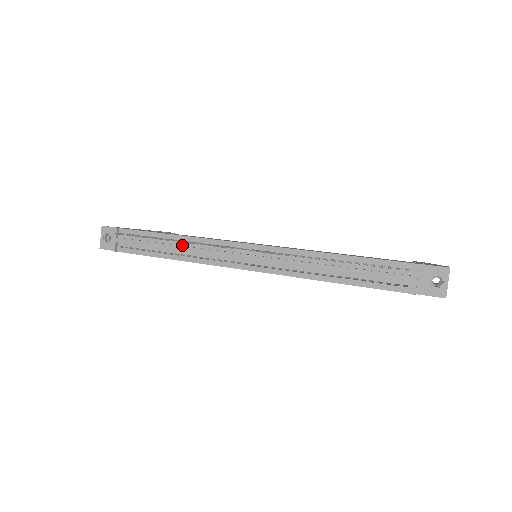
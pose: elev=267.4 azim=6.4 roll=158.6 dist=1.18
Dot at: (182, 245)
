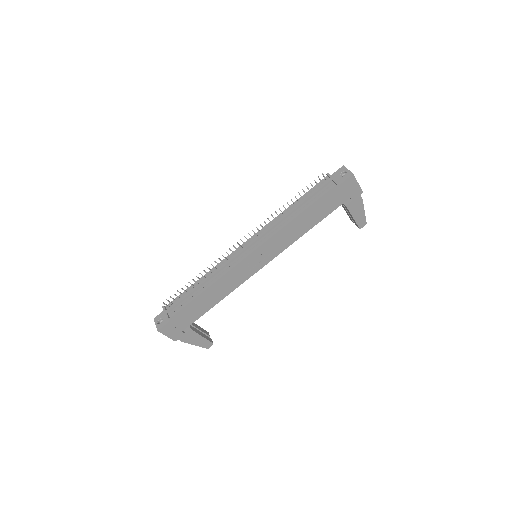
Dot at: (208, 277)
